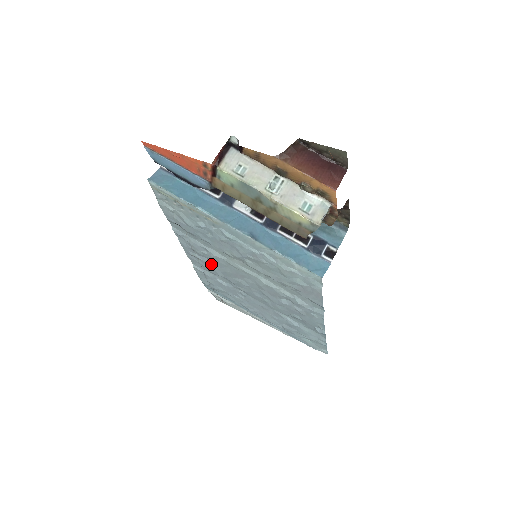
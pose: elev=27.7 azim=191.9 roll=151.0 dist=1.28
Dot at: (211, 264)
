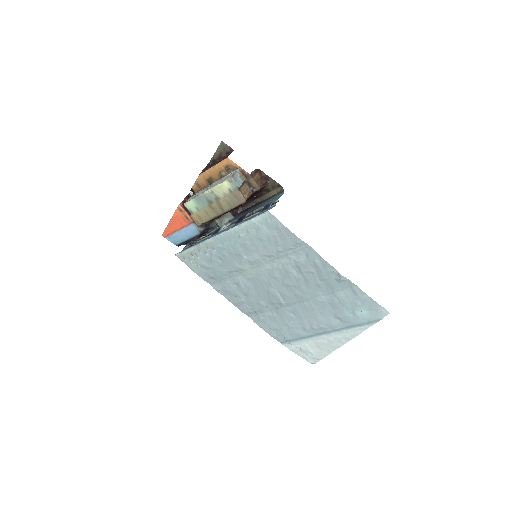
Dot at: (250, 298)
